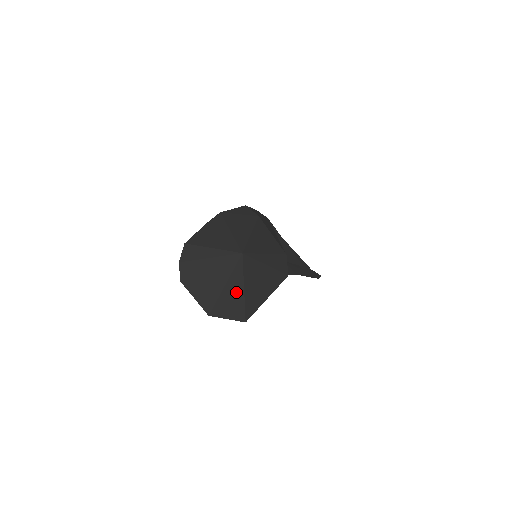
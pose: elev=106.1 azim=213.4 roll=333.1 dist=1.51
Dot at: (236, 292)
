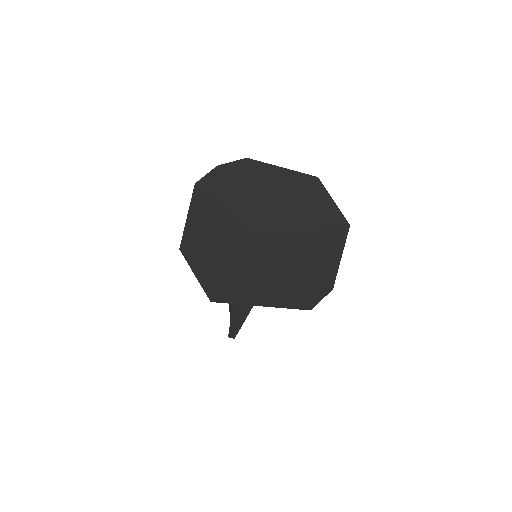
Dot at: (227, 262)
